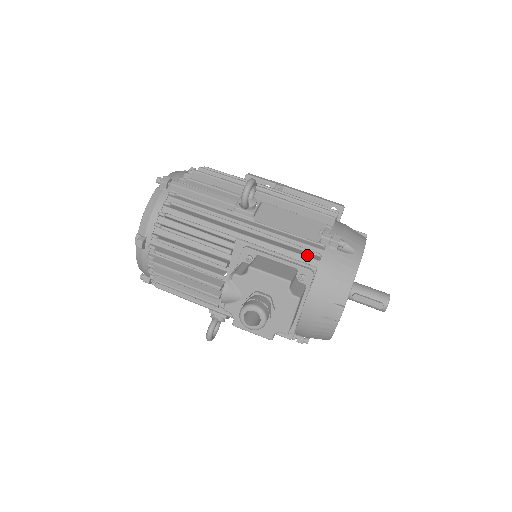
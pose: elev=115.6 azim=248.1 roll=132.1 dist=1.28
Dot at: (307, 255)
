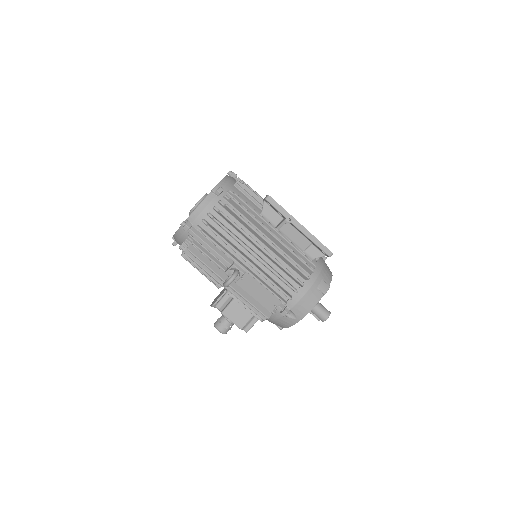
Dot at: (264, 310)
